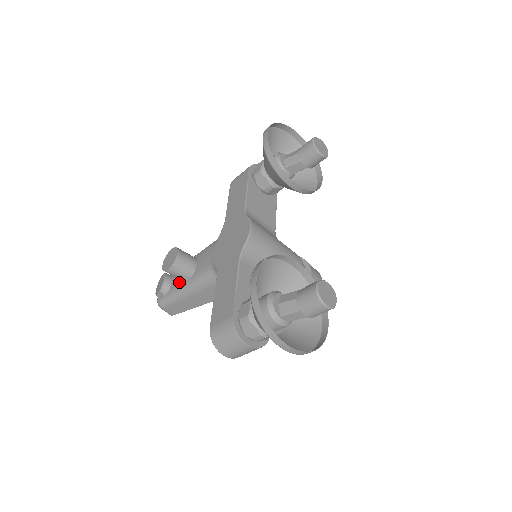
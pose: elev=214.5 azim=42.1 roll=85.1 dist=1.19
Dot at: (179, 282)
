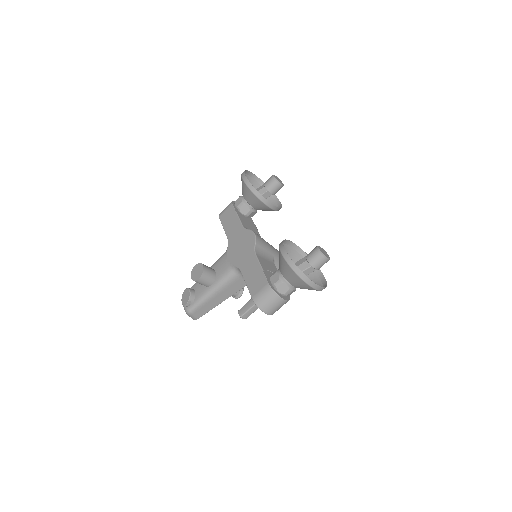
Dot at: (203, 289)
